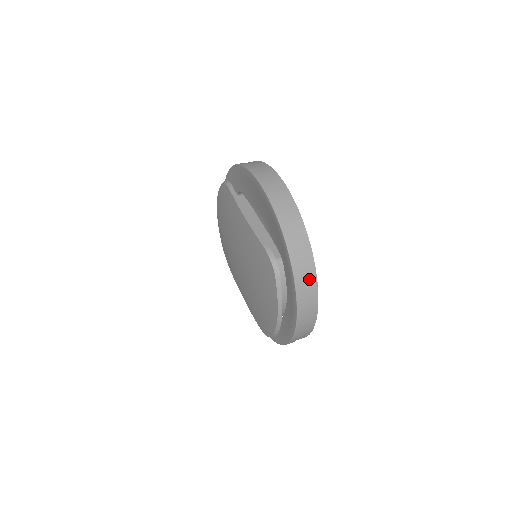
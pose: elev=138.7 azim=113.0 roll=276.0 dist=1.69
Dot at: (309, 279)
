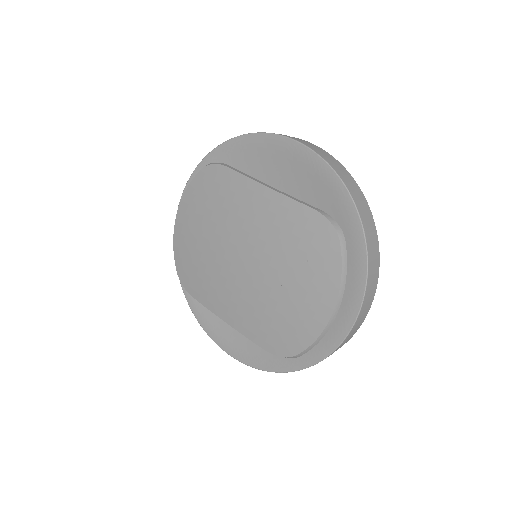
Dot at: (374, 245)
